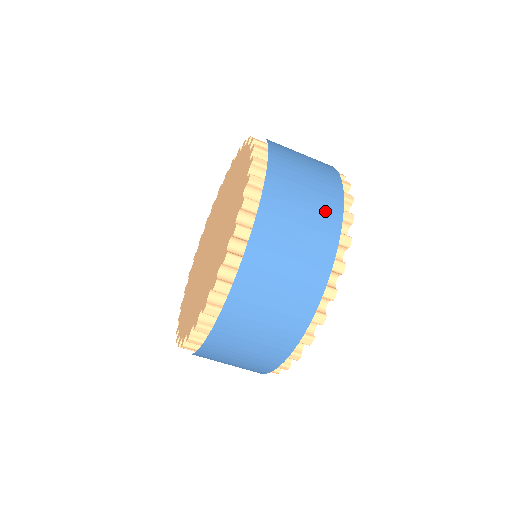
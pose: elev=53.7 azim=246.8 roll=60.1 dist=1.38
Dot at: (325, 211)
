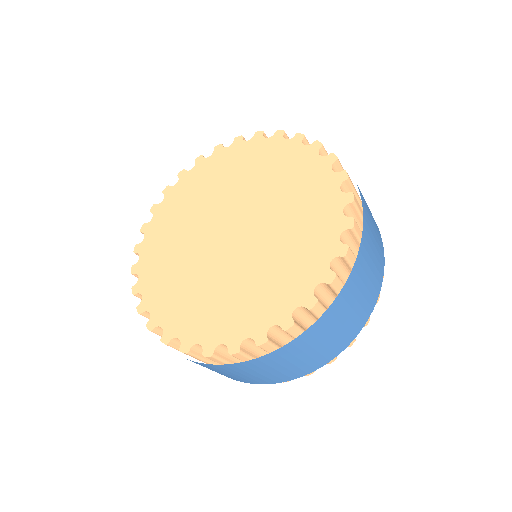
Dot at: (358, 320)
